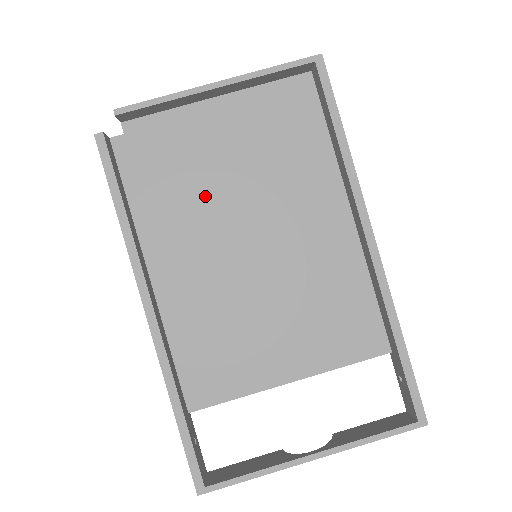
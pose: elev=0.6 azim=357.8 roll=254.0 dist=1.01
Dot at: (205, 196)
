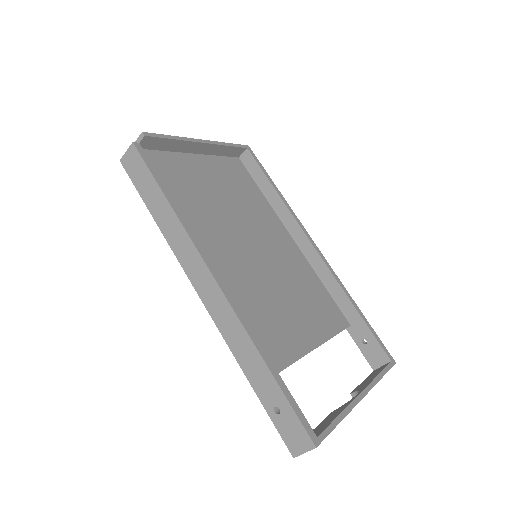
Dot at: (210, 211)
